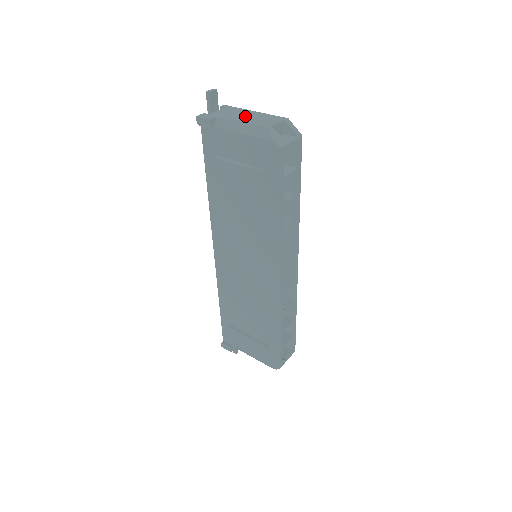
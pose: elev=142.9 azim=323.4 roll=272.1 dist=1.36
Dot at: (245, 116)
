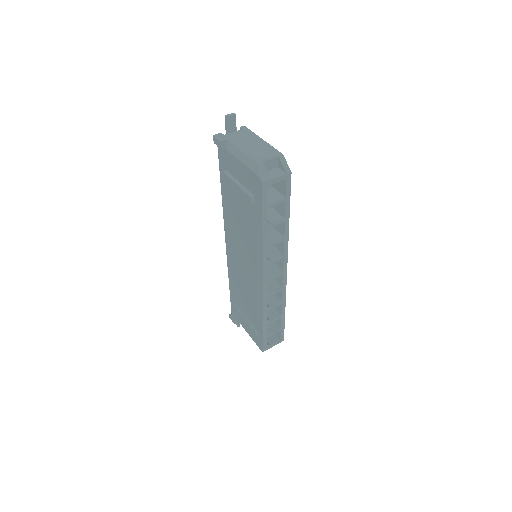
Dot at: (250, 144)
